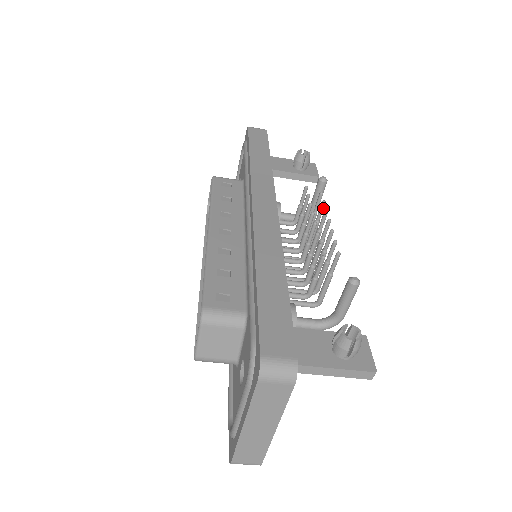
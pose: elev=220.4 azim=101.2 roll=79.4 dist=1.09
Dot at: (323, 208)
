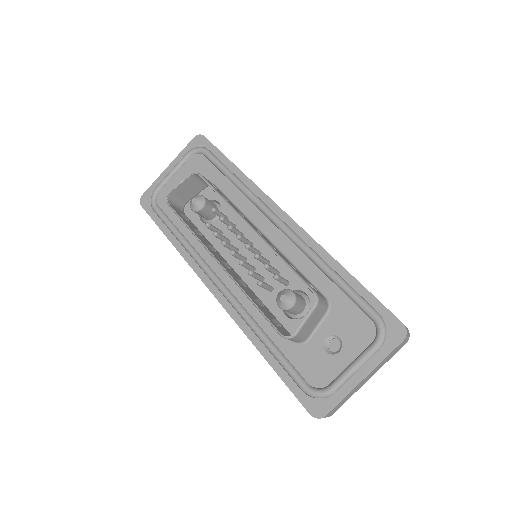
Dot at: occluded
